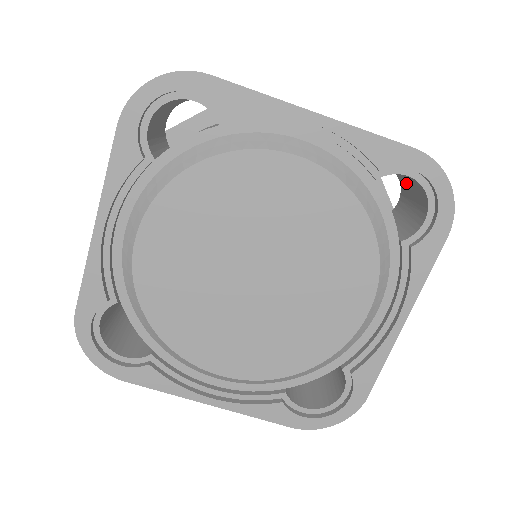
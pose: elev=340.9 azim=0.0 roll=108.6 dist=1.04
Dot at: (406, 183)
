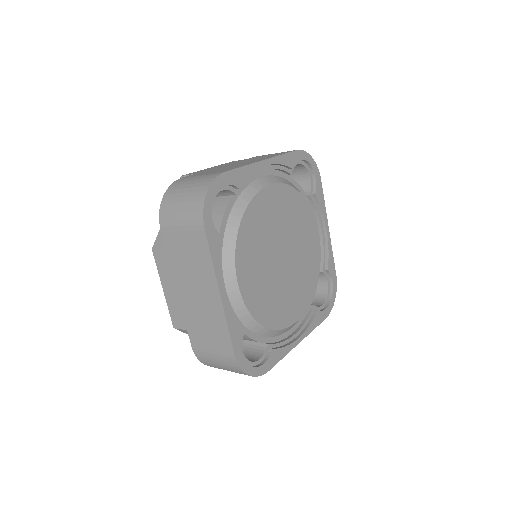
Dot at: occluded
